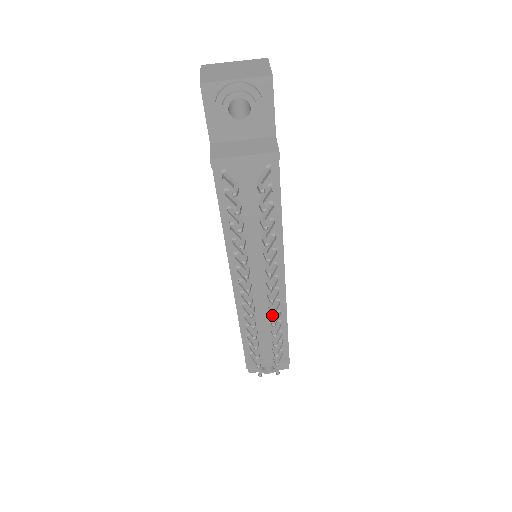
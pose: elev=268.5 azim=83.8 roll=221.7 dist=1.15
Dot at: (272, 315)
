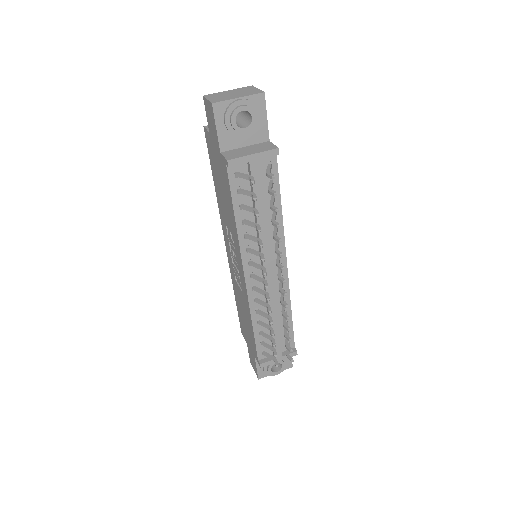
Dot at: (282, 300)
